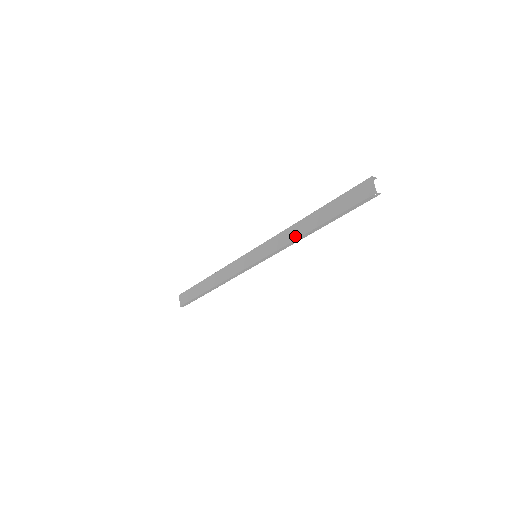
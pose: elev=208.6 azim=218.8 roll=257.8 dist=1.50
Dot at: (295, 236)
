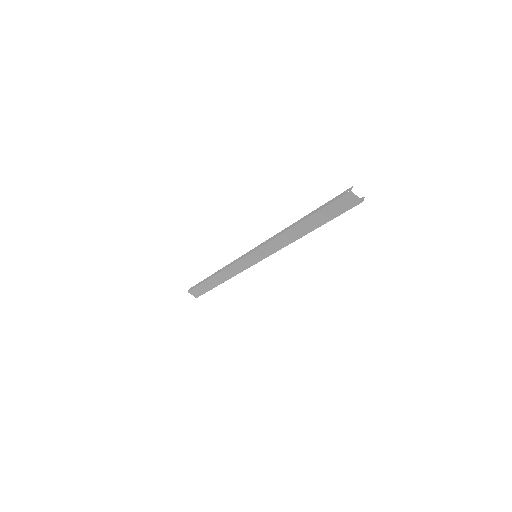
Dot at: (292, 240)
